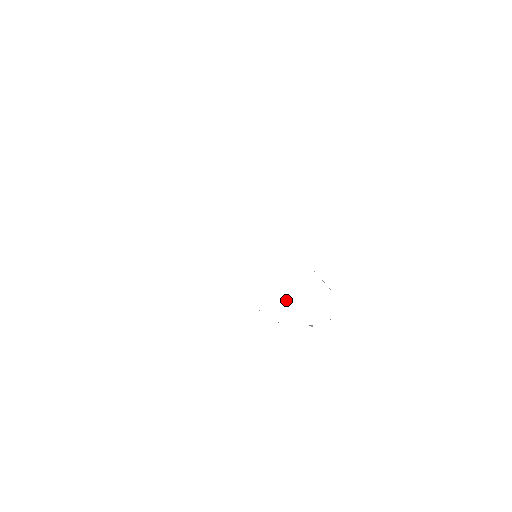
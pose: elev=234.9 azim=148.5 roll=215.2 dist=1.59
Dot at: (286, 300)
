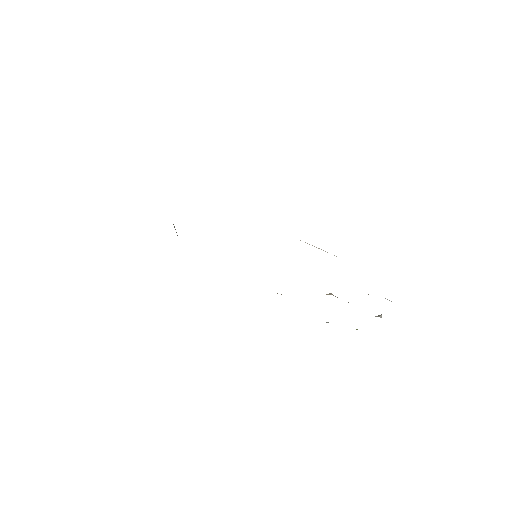
Dot at: occluded
